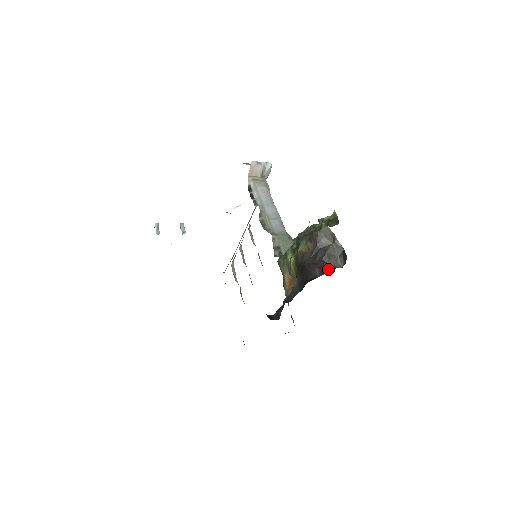
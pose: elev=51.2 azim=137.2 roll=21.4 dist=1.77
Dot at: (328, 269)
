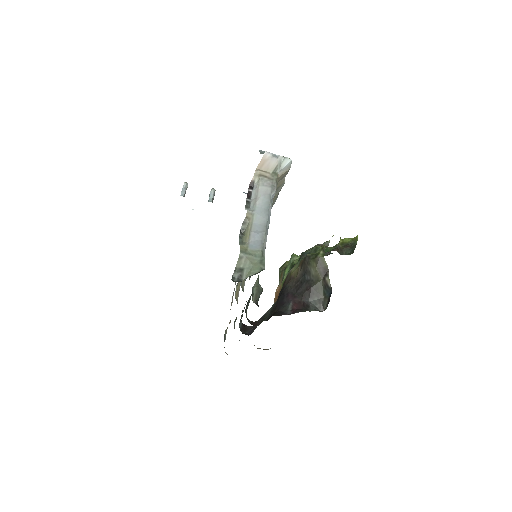
Dot at: (303, 308)
